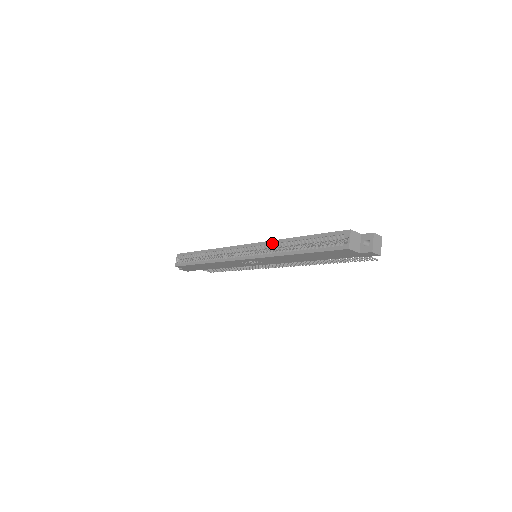
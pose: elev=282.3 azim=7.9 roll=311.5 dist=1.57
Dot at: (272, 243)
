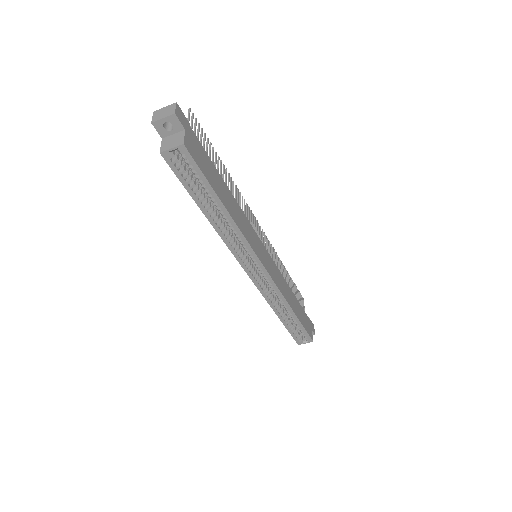
Dot at: (280, 297)
